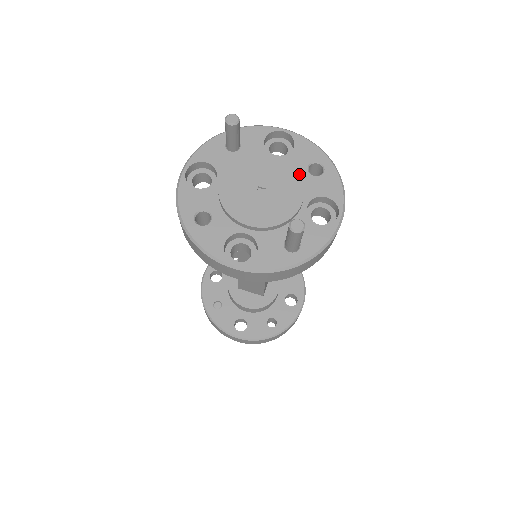
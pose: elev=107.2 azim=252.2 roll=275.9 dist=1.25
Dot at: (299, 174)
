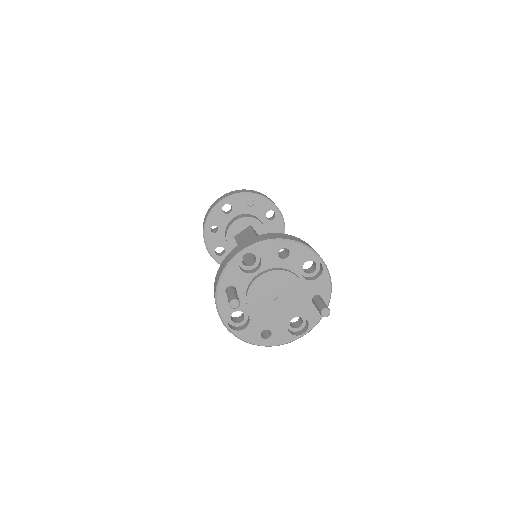
Dot at: (283, 271)
